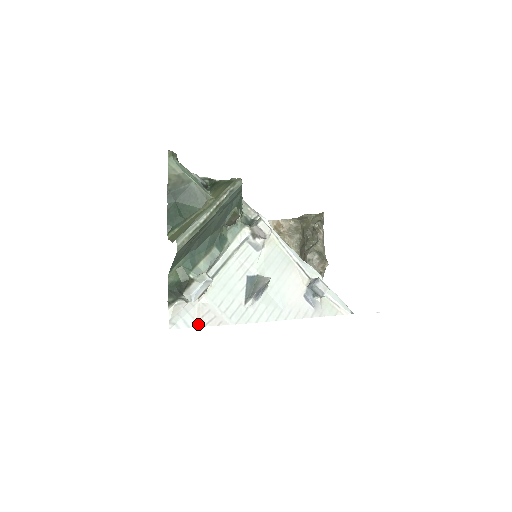
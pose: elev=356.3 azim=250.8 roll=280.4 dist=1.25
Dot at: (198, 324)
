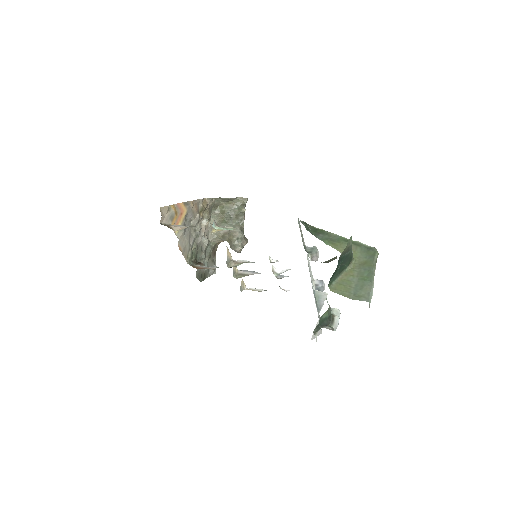
Dot at: (311, 339)
